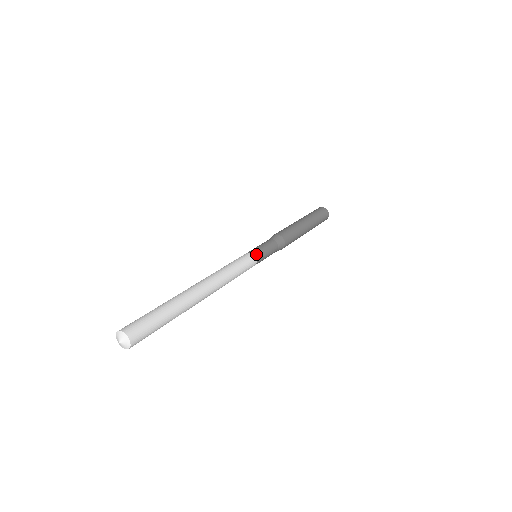
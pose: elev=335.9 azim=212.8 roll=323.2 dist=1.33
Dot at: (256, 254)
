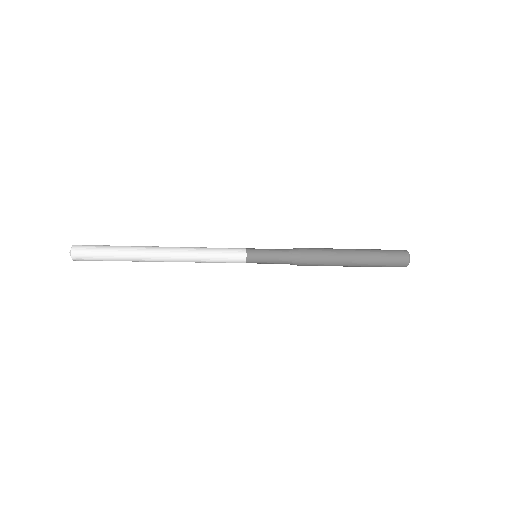
Dot at: (250, 252)
